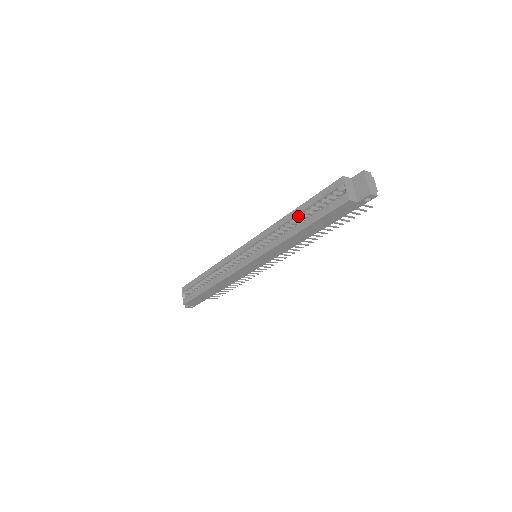
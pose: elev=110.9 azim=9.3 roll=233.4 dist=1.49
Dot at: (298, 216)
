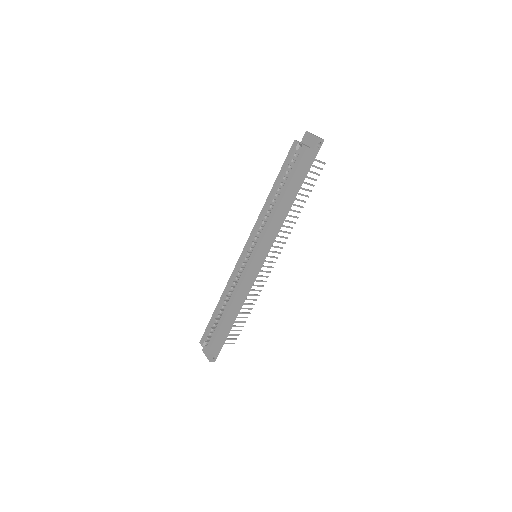
Dot at: (276, 193)
